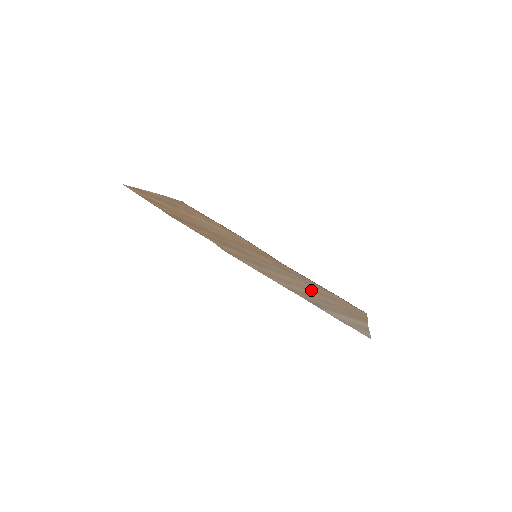
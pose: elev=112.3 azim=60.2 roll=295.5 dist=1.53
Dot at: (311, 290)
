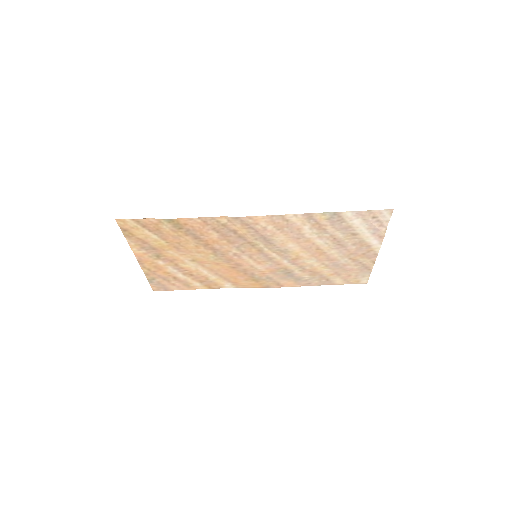
Dot at: (318, 253)
